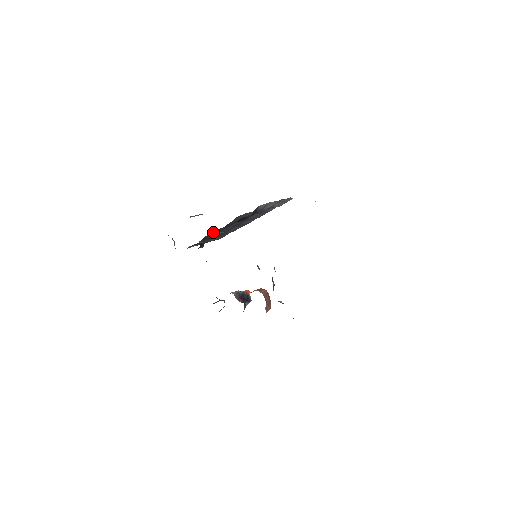
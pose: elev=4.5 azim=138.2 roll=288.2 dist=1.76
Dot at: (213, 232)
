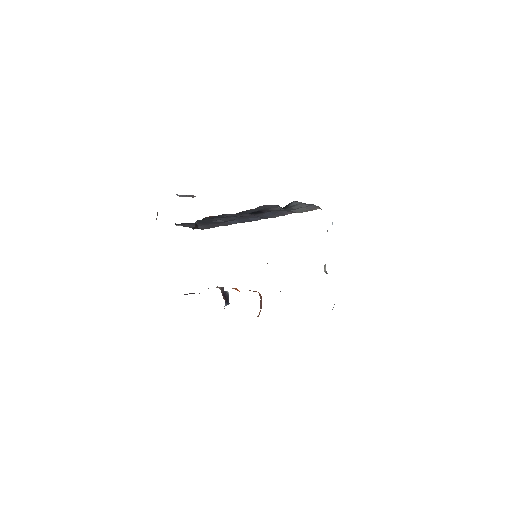
Dot at: (219, 215)
